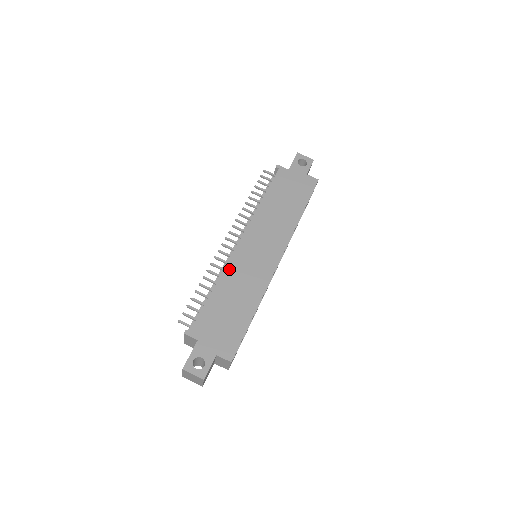
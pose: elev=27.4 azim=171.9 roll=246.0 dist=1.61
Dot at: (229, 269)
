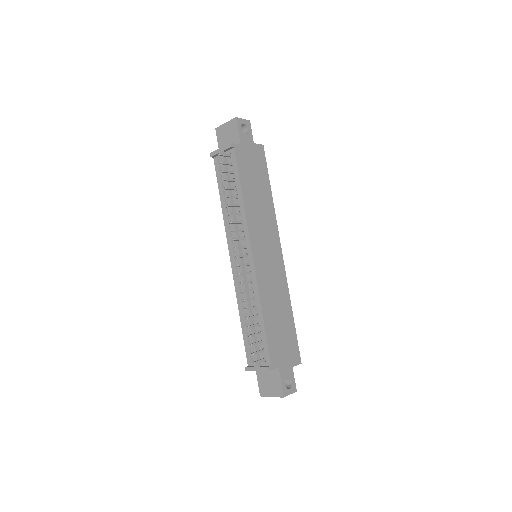
Dot at: (261, 289)
